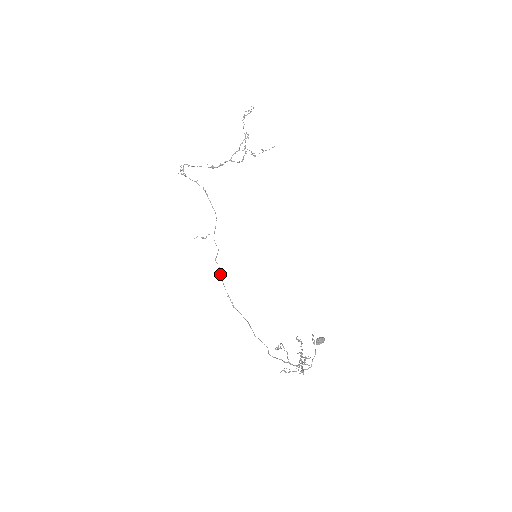
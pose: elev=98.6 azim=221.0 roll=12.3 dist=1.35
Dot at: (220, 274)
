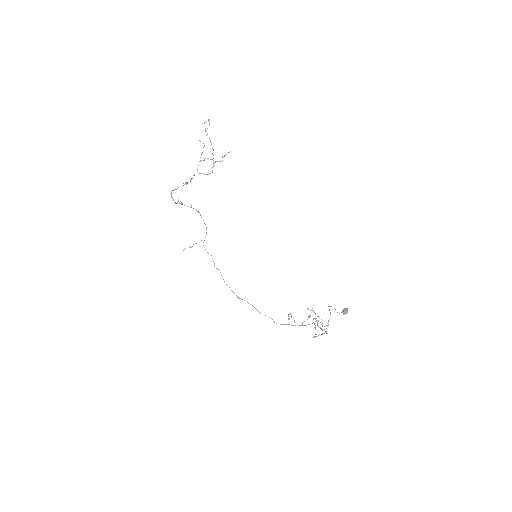
Dot at: occluded
